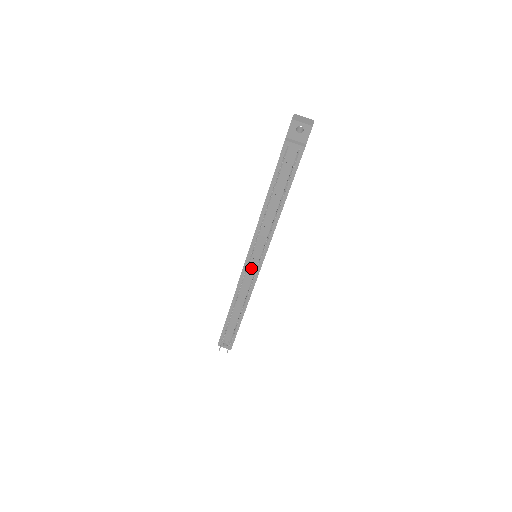
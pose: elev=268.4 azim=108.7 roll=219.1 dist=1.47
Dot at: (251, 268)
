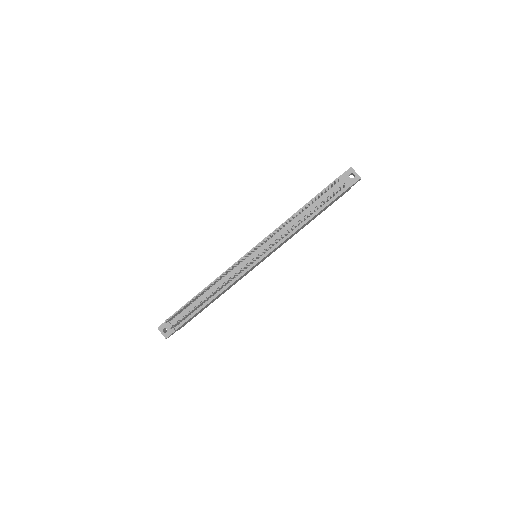
Dot at: (249, 259)
